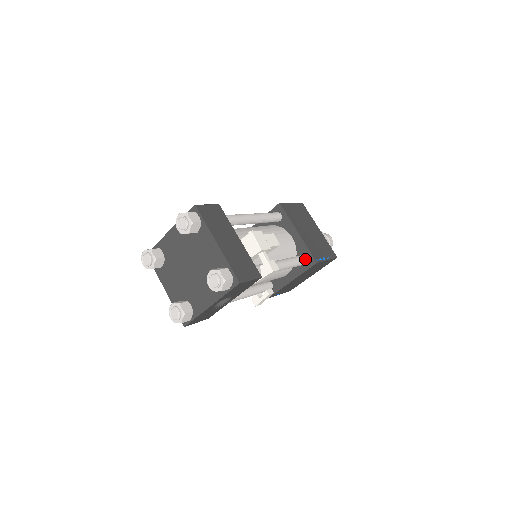
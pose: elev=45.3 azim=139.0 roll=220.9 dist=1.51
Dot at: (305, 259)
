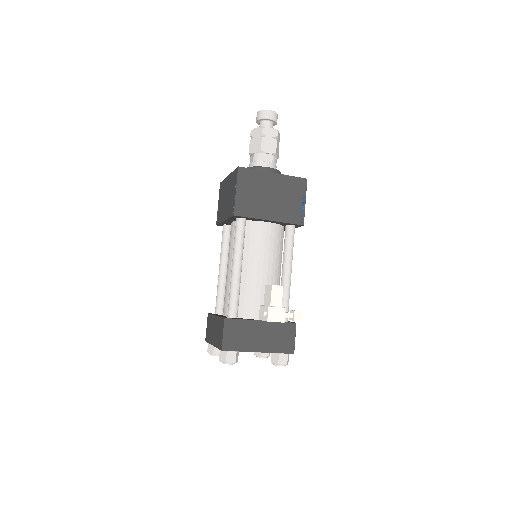
Dot at: (293, 231)
